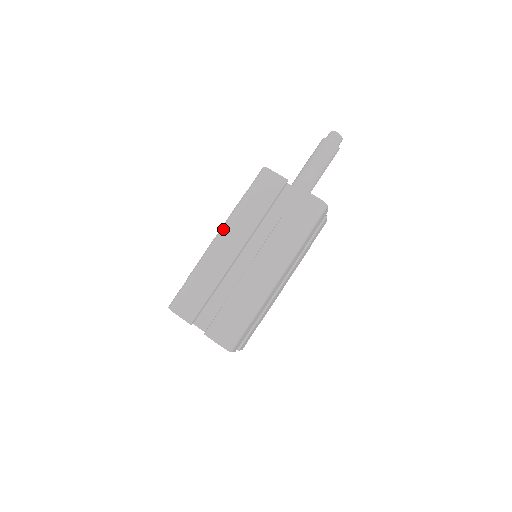
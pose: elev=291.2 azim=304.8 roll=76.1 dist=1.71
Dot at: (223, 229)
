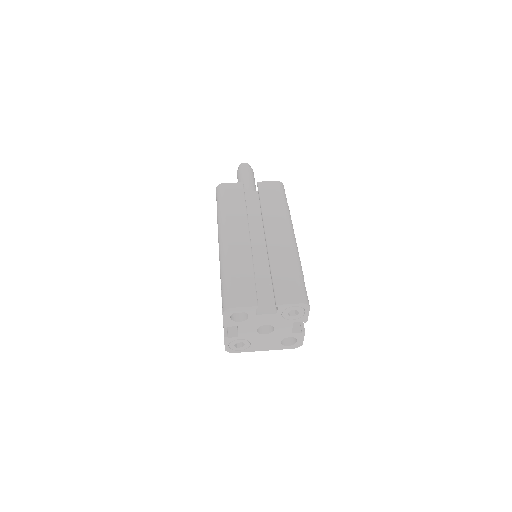
Dot at: (222, 231)
